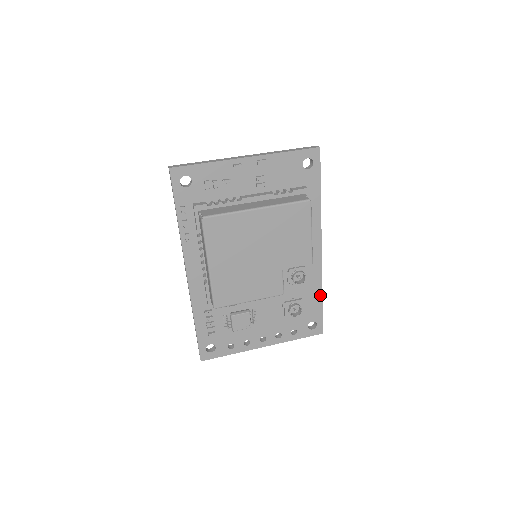
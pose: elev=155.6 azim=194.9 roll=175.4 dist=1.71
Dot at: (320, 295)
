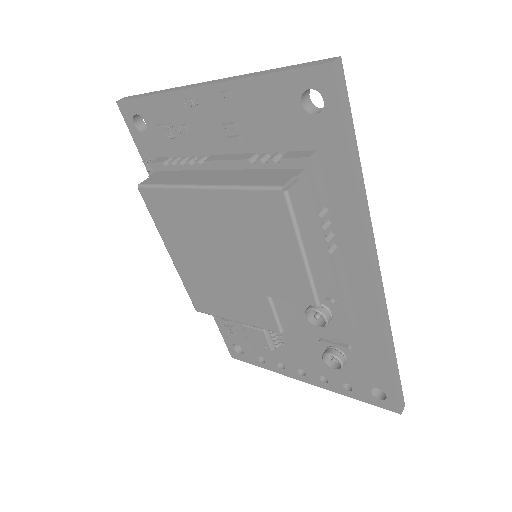
Dot at: (385, 355)
